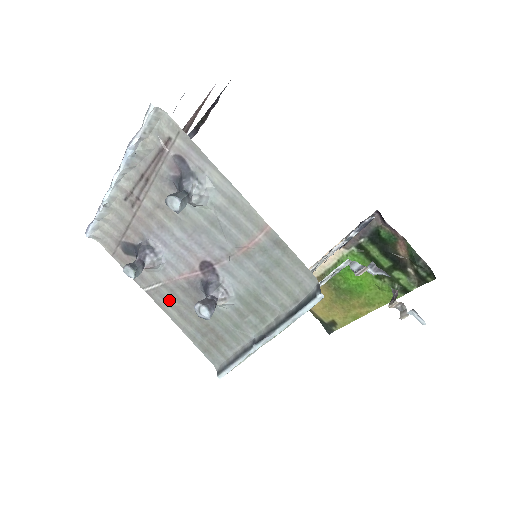
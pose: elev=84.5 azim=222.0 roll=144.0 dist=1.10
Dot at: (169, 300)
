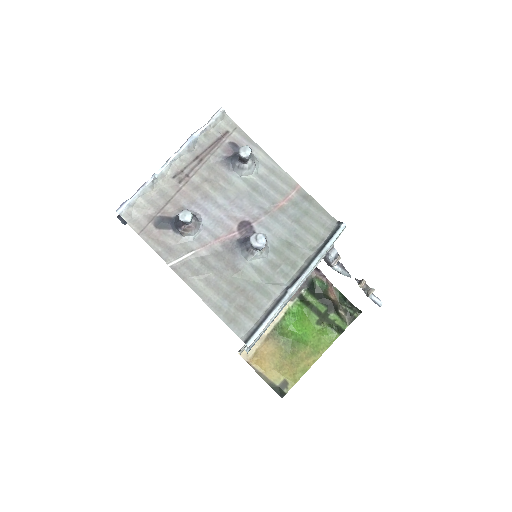
Dot at: (197, 270)
